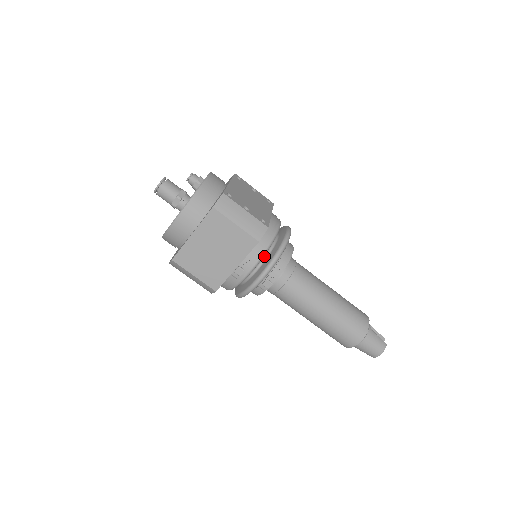
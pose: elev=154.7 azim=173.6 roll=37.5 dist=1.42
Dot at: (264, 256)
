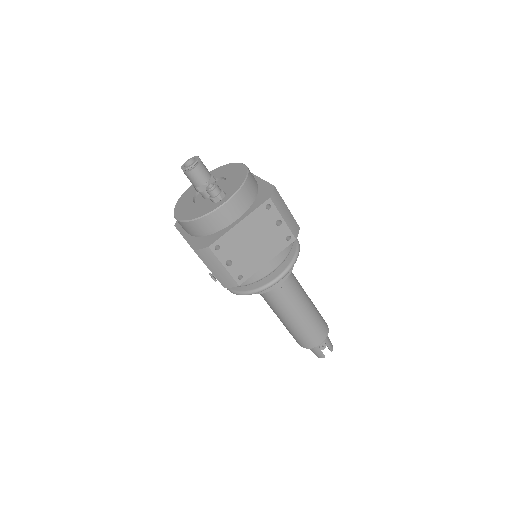
Dot at: occluded
